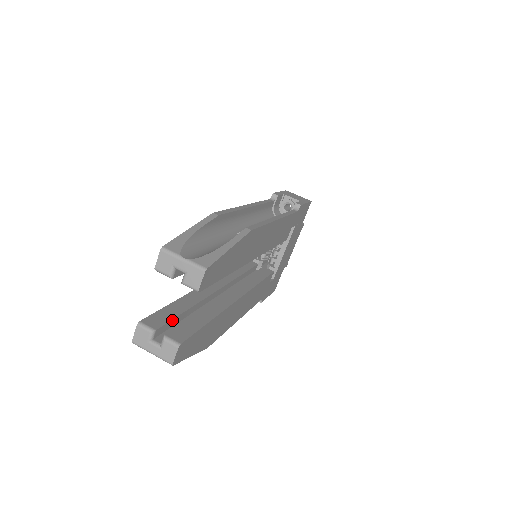
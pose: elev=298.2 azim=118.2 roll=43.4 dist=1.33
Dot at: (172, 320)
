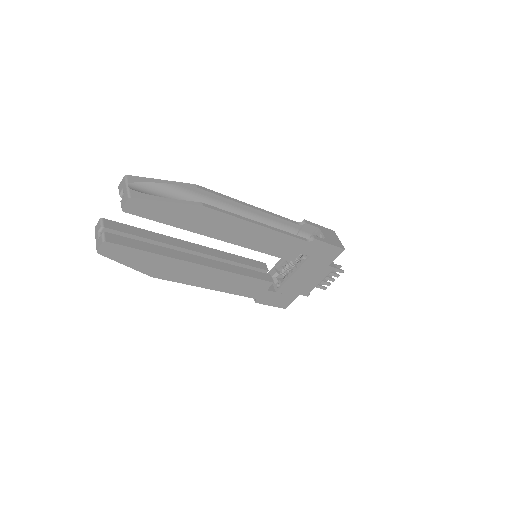
Dot at: (125, 233)
